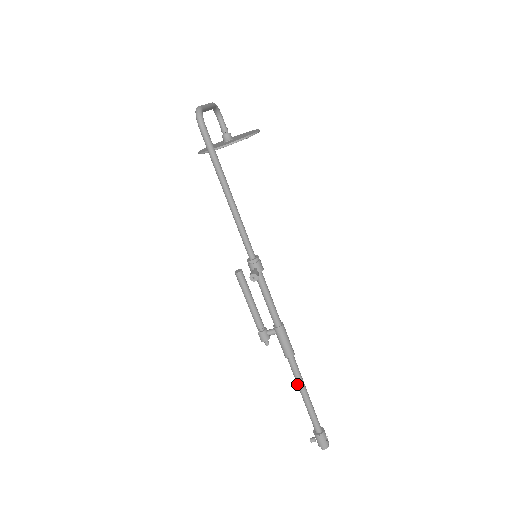
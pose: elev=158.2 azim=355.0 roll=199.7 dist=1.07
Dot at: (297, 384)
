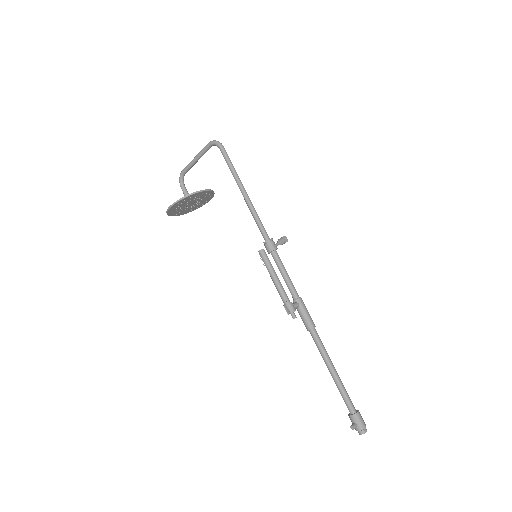
Dot at: (325, 358)
